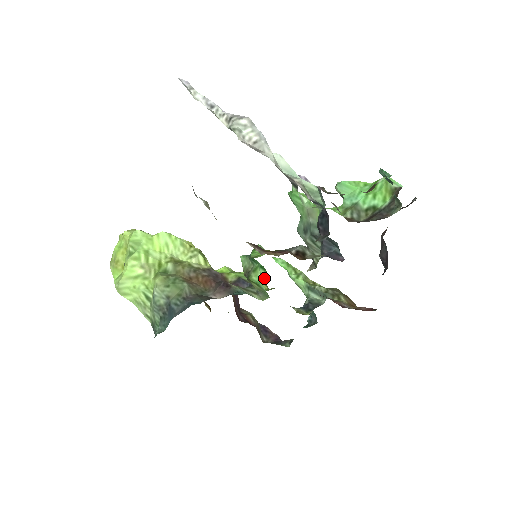
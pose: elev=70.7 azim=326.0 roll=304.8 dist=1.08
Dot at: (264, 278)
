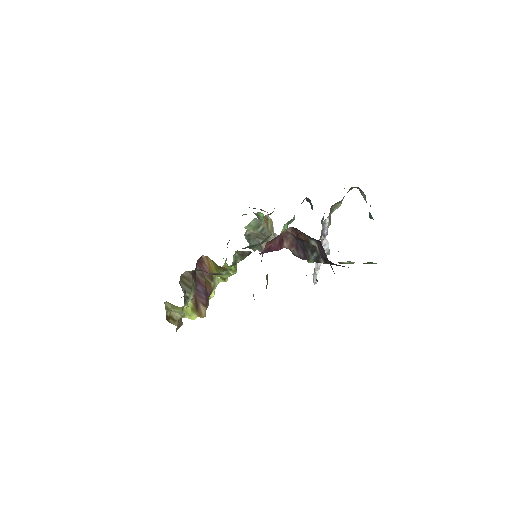
Dot at: occluded
